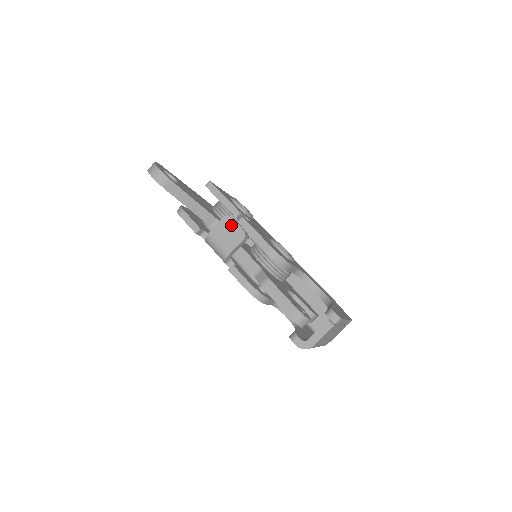
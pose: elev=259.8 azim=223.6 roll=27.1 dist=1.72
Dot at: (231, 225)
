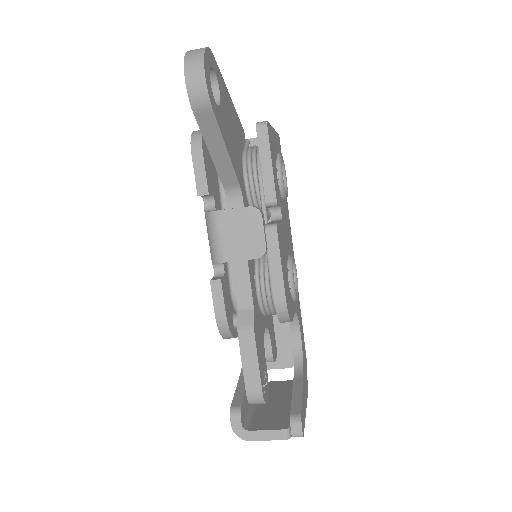
Dot at: (254, 226)
